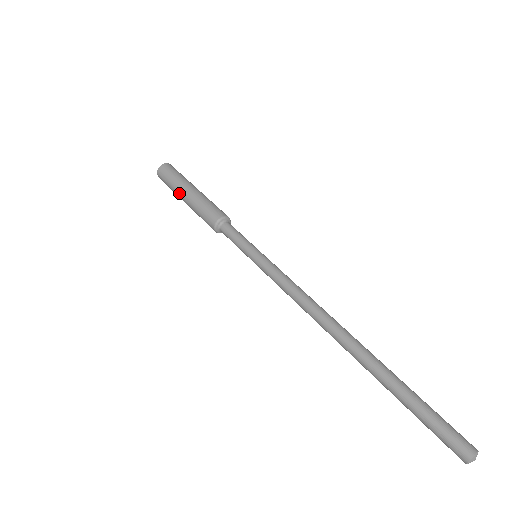
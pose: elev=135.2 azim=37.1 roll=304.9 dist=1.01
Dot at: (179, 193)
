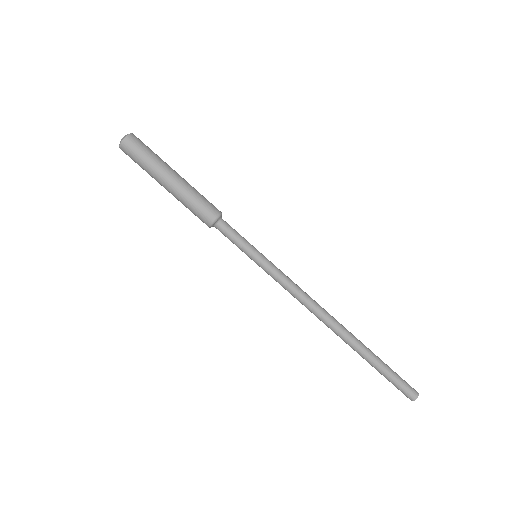
Dot at: (158, 182)
